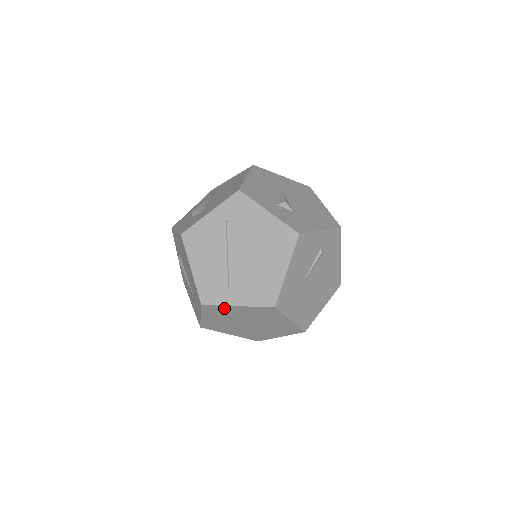
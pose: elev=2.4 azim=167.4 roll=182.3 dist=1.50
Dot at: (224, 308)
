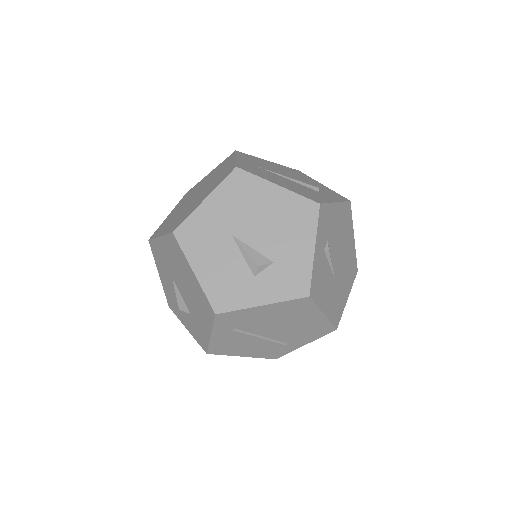
Dot at: occluded
